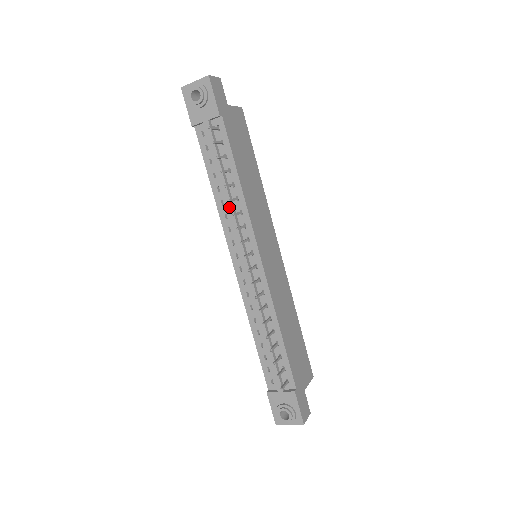
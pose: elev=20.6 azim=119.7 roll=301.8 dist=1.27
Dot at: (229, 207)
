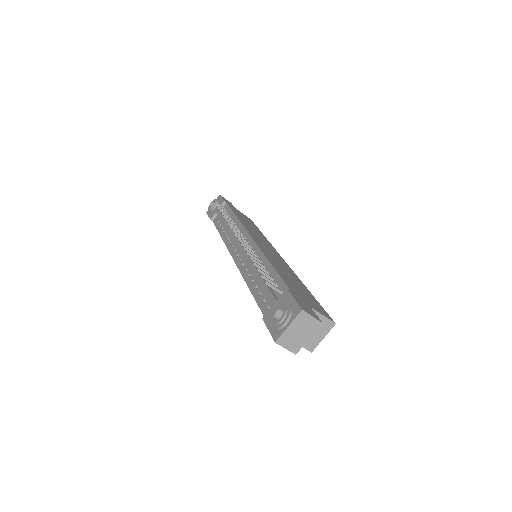
Dot at: (228, 229)
